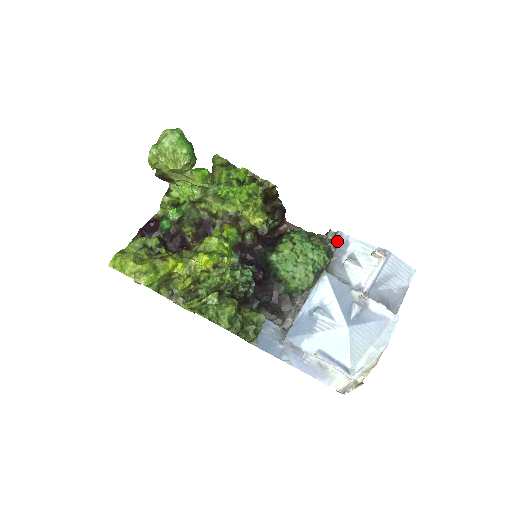
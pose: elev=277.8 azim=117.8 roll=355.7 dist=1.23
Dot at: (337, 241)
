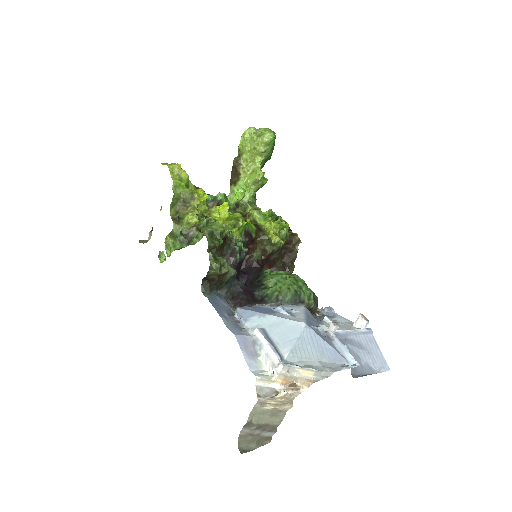
Dot at: (325, 312)
